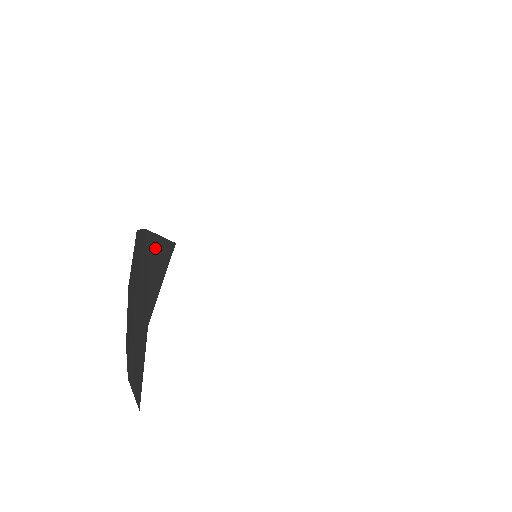
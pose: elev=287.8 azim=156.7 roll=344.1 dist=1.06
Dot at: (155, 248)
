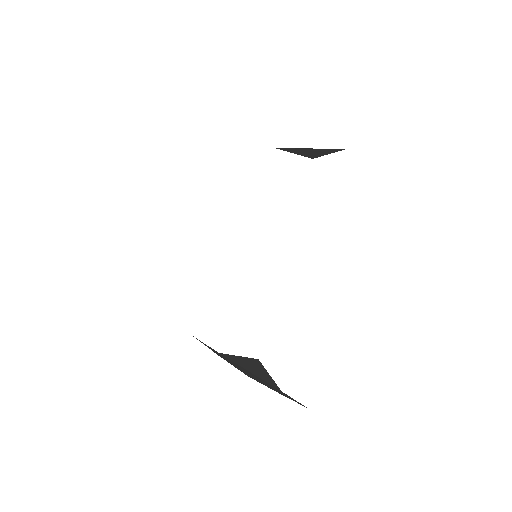
Dot at: (241, 361)
